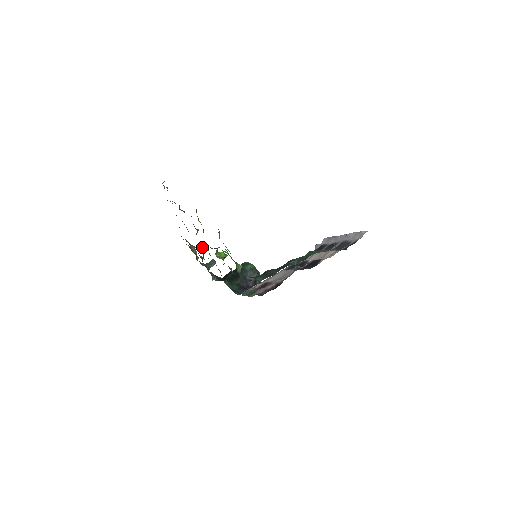
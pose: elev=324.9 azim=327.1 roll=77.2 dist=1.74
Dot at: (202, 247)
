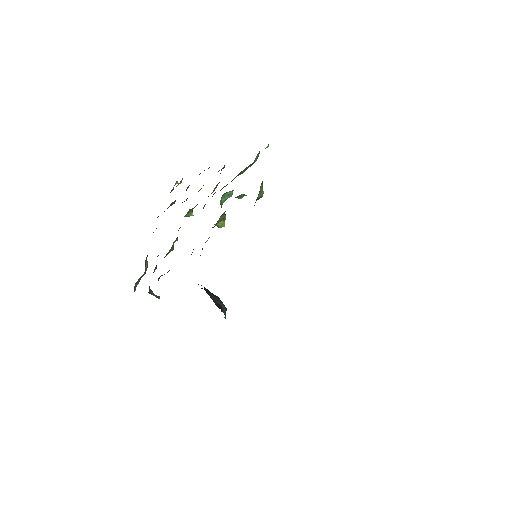
Dot at: (177, 239)
